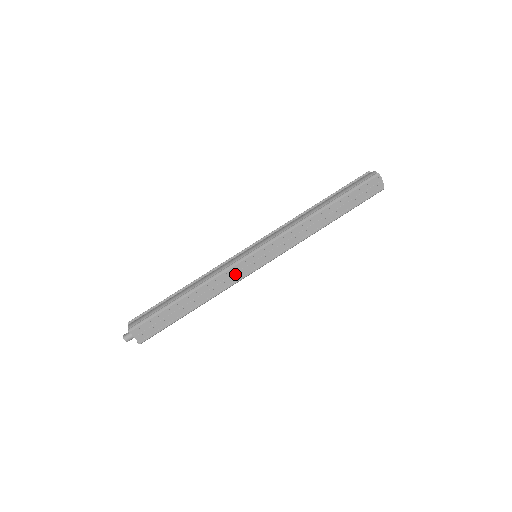
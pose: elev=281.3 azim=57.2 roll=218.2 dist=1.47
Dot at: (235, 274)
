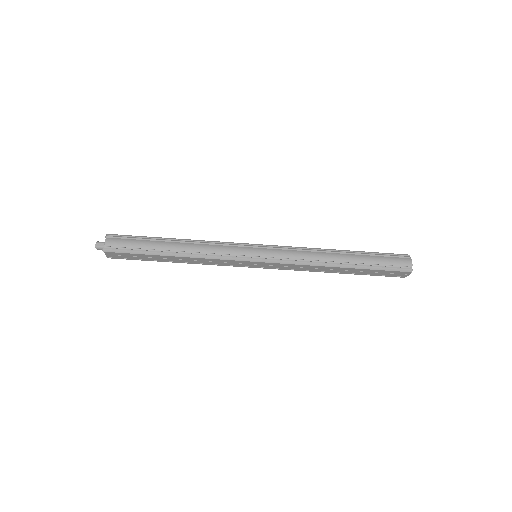
Dot at: (227, 263)
